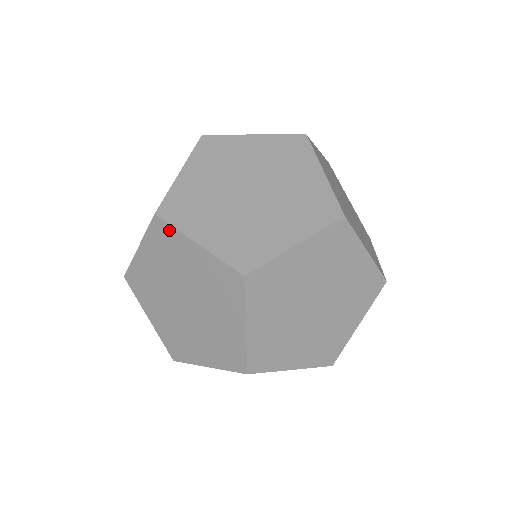
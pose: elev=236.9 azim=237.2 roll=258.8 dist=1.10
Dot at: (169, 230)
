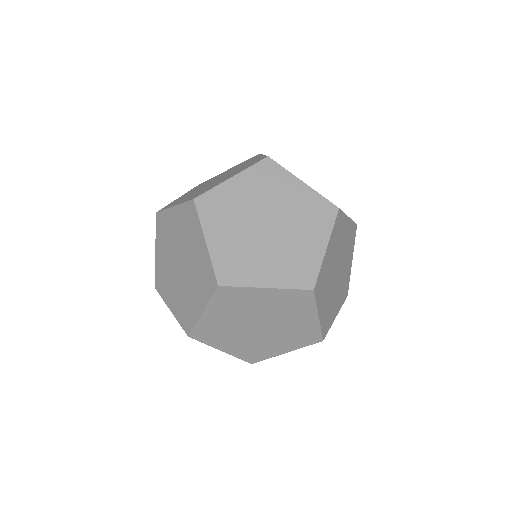
Dot at: (265, 358)
